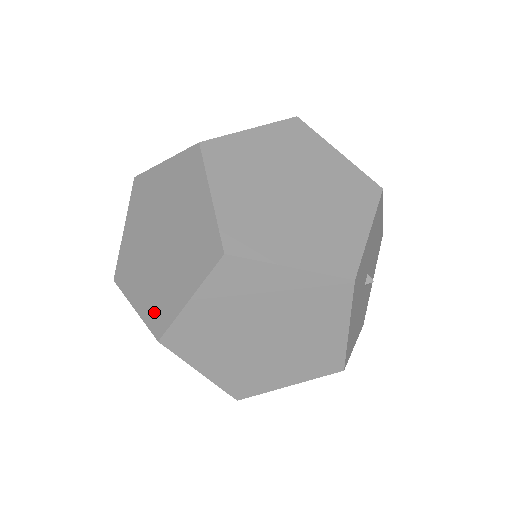
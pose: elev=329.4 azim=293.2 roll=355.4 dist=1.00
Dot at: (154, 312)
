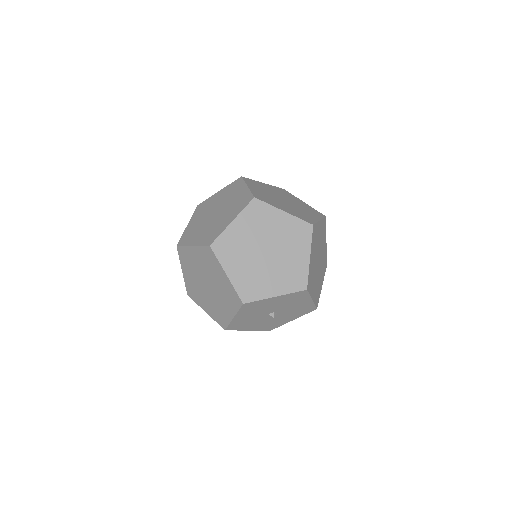
Dot at: (187, 235)
